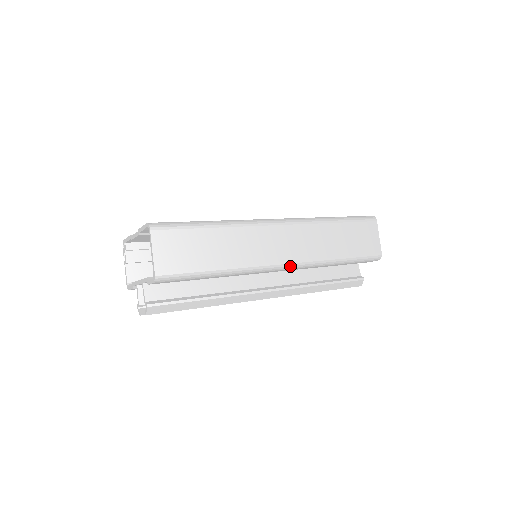
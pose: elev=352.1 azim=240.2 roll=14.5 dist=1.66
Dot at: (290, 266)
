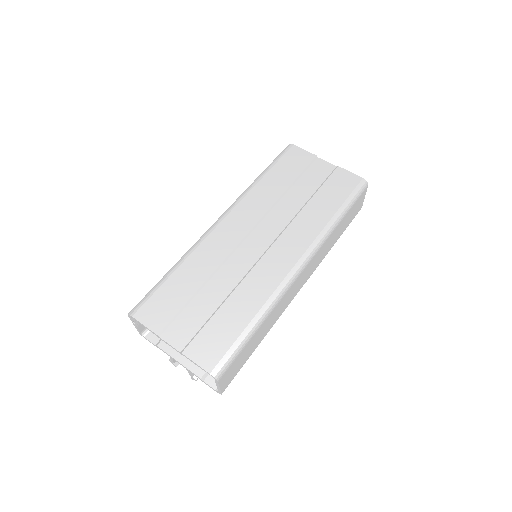
Dot at: occluded
